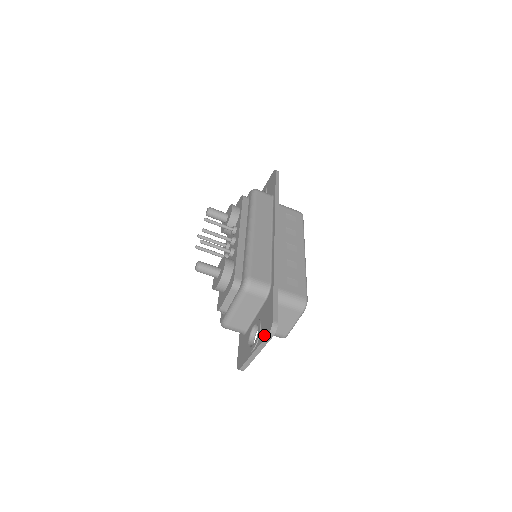
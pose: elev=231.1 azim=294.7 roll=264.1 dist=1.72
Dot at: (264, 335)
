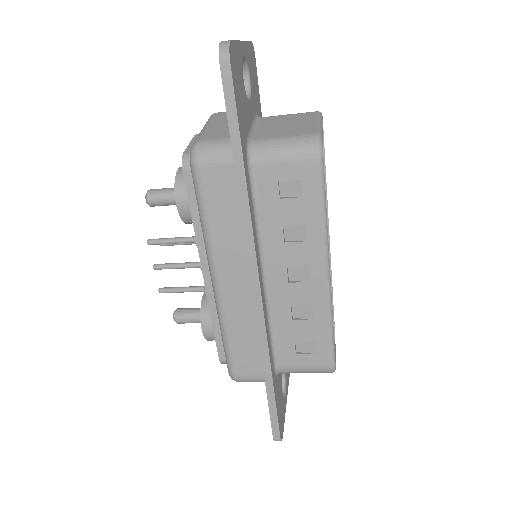
Dot at: occluded
